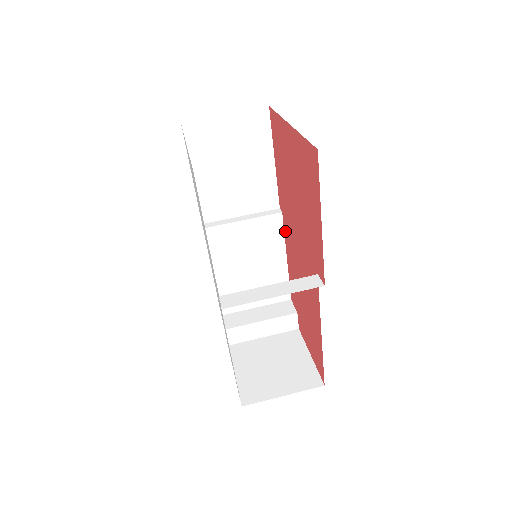
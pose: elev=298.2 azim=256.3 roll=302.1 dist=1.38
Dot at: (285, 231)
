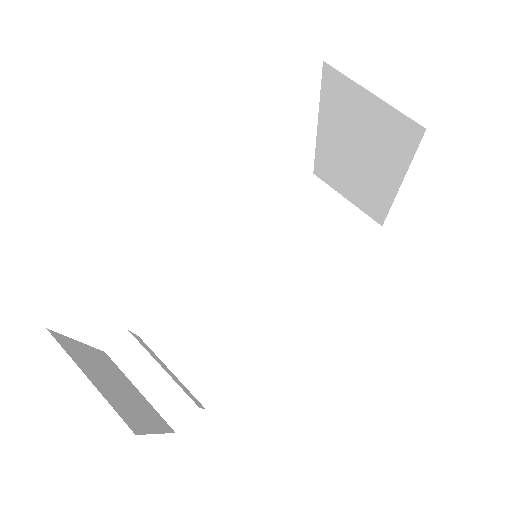
Dot at: (288, 321)
